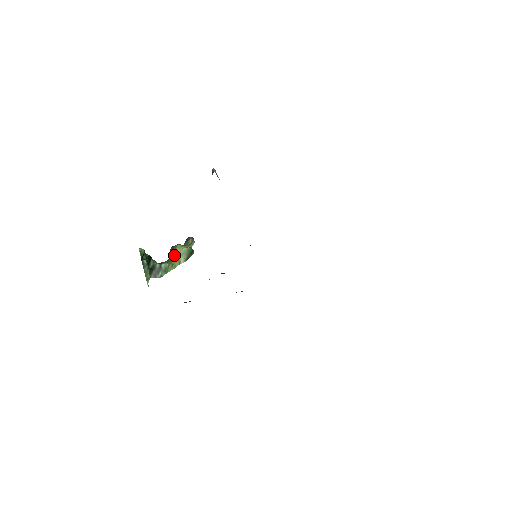
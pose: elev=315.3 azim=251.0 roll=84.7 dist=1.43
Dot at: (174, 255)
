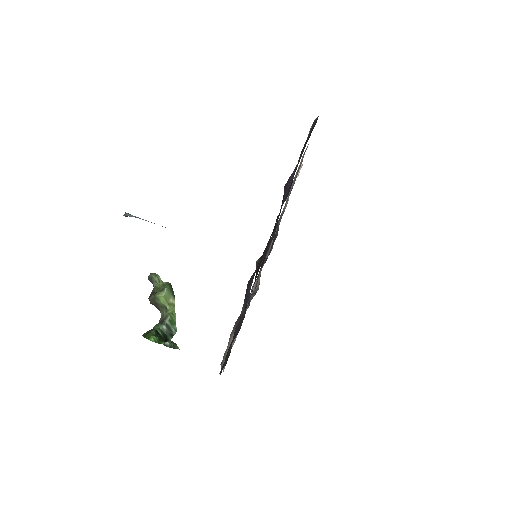
Dot at: (164, 305)
